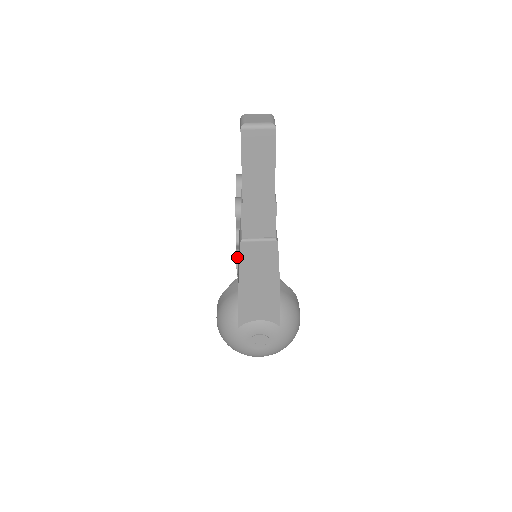
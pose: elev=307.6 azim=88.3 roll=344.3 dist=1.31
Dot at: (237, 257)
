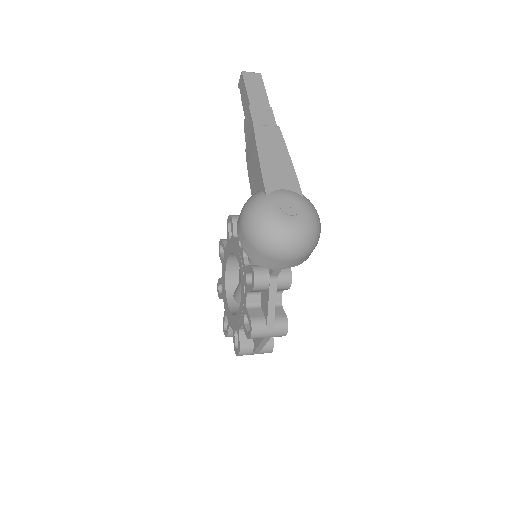
Dot at: occluded
